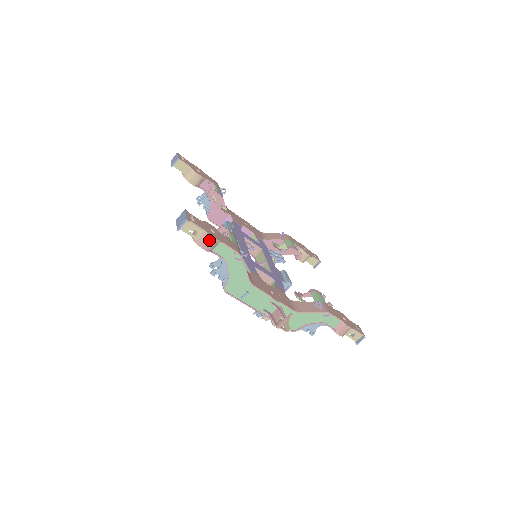
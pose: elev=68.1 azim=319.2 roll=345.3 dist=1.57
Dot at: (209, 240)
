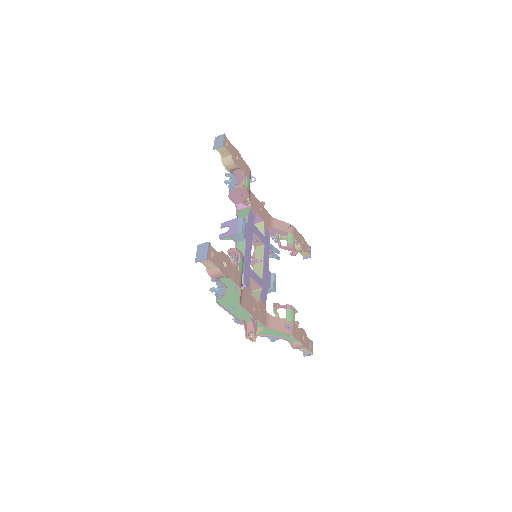
Dot at: (219, 274)
